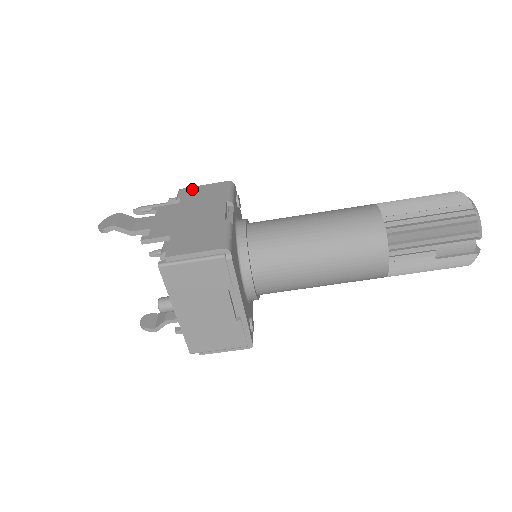
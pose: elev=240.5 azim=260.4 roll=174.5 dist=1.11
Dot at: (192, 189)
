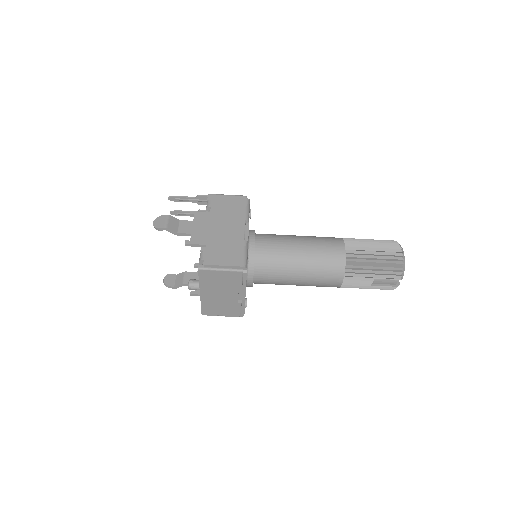
Dot at: (219, 199)
